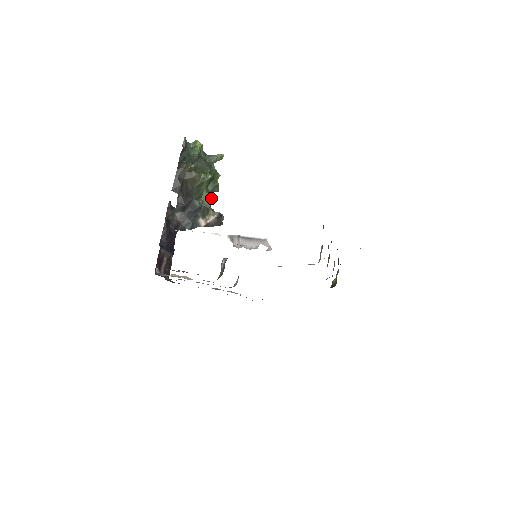
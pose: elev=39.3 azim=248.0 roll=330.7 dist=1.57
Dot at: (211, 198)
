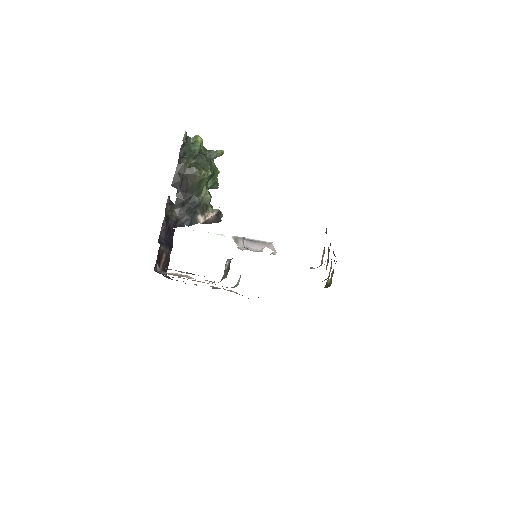
Dot at: occluded
